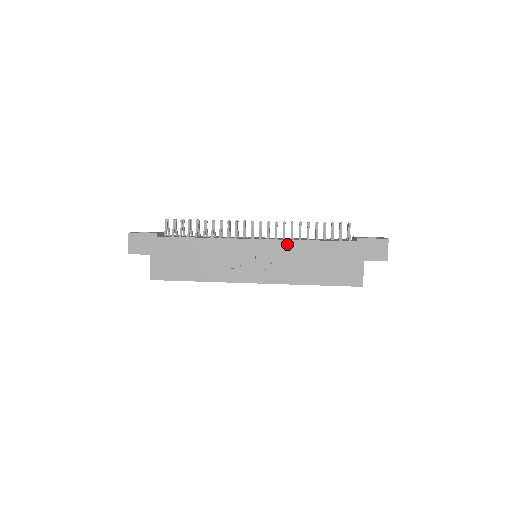
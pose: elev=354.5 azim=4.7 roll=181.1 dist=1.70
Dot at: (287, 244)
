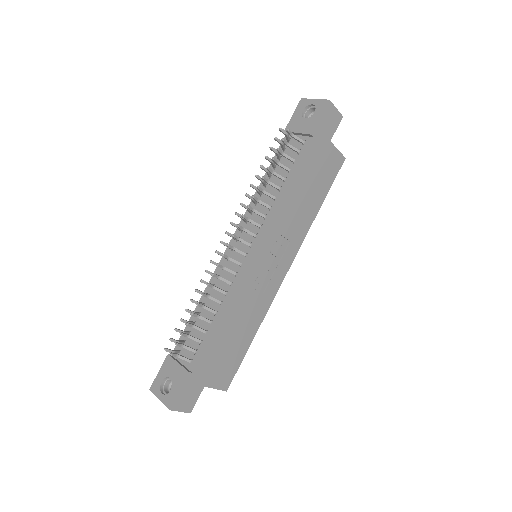
Dot at: (277, 218)
